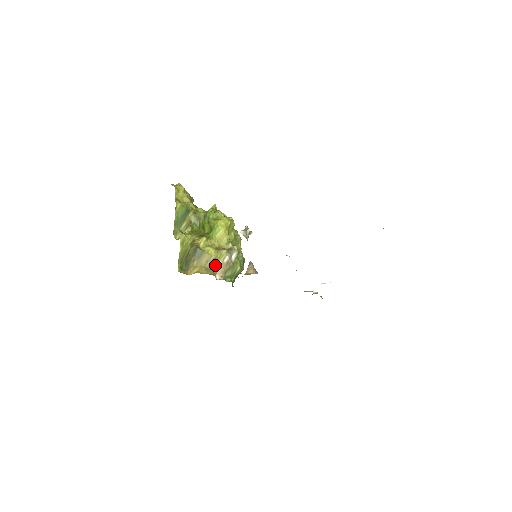
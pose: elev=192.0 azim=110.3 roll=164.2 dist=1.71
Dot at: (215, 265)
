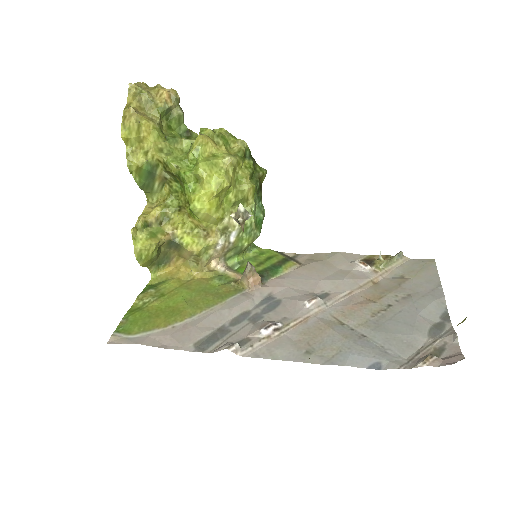
Dot at: (203, 256)
